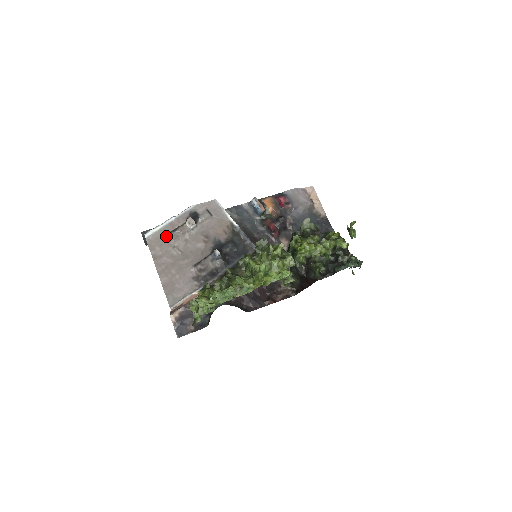
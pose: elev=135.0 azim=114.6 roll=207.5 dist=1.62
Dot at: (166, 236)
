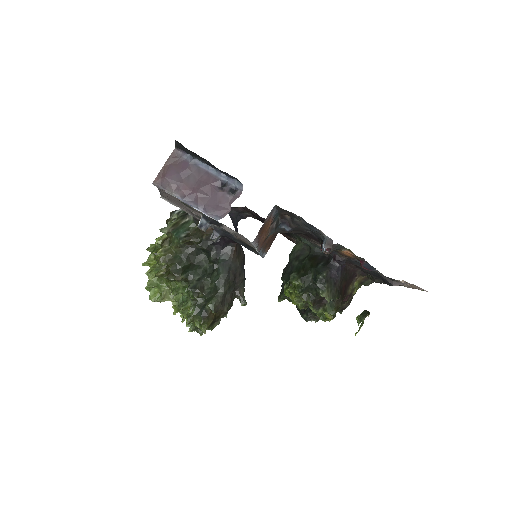
Dot at: occluded
